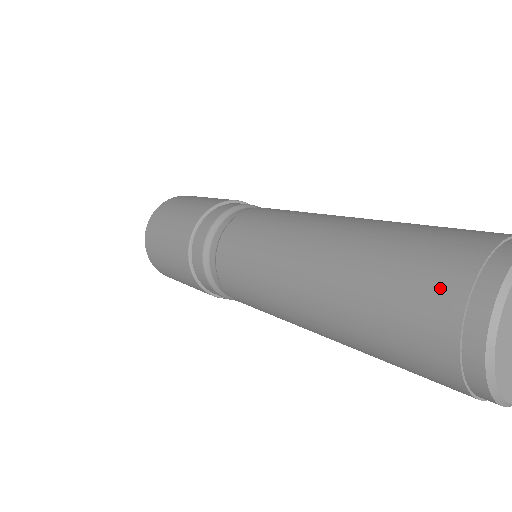
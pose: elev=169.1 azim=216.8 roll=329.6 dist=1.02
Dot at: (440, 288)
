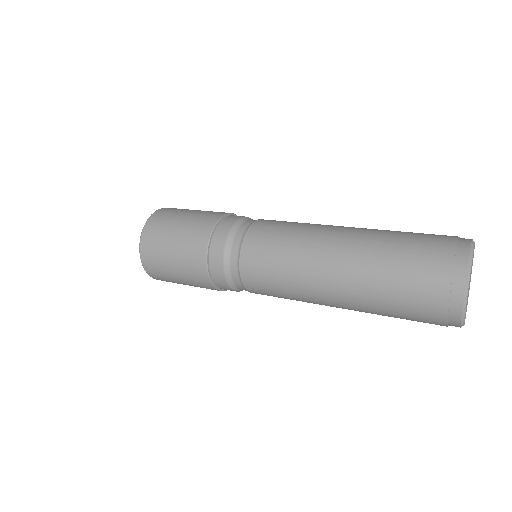
Dot at: (431, 314)
